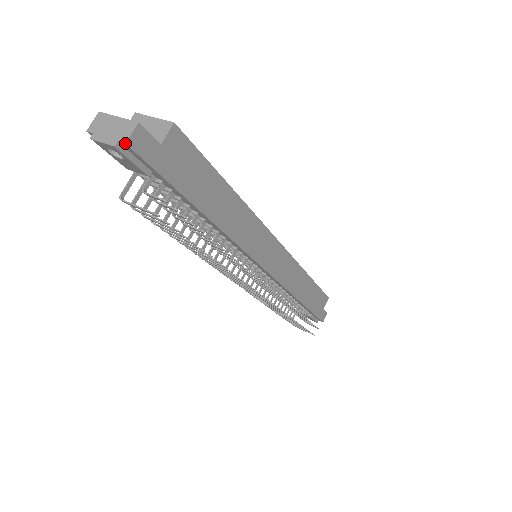
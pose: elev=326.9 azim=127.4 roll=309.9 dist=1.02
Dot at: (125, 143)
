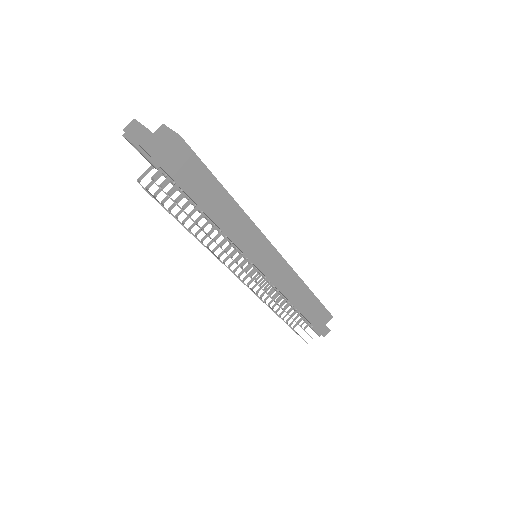
Dot at: (137, 142)
